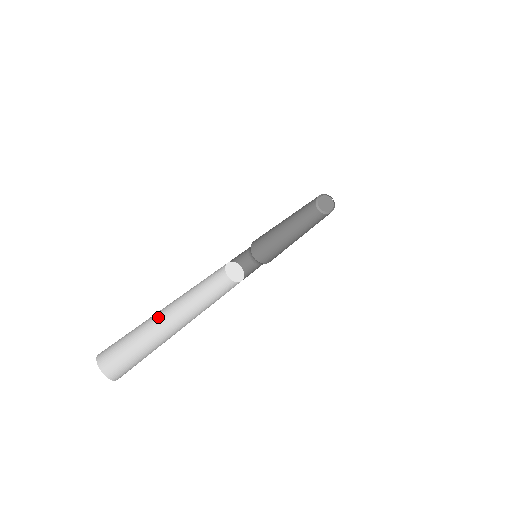
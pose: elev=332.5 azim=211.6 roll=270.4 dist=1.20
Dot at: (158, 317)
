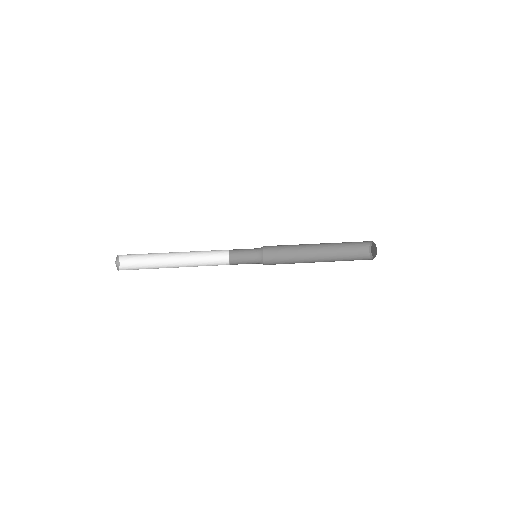
Dot at: (163, 254)
